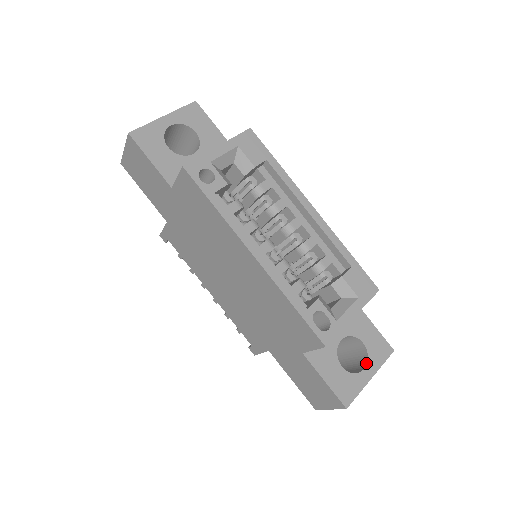
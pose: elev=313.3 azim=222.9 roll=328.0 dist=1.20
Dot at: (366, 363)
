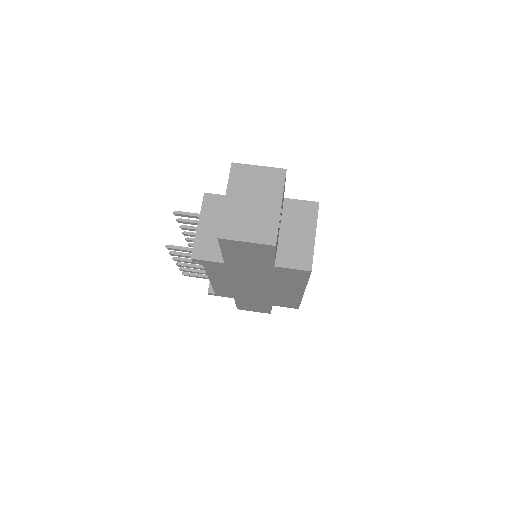
Dot at: occluded
